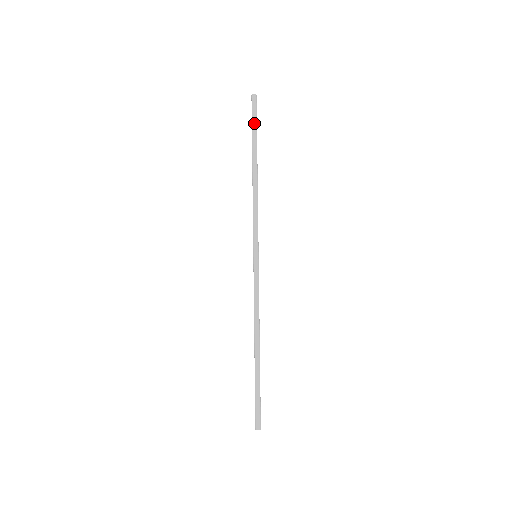
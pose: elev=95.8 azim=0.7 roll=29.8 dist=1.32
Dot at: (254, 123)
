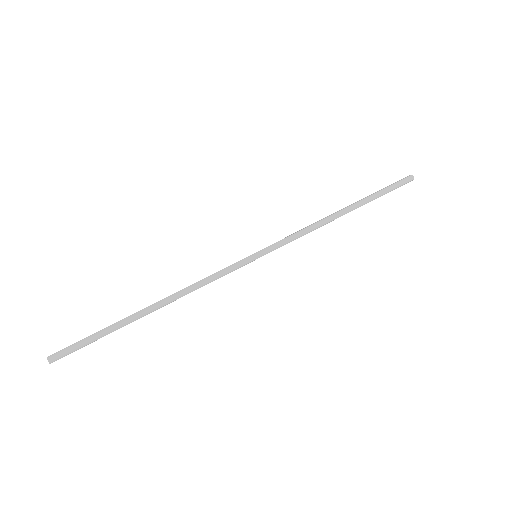
Dot at: (385, 188)
